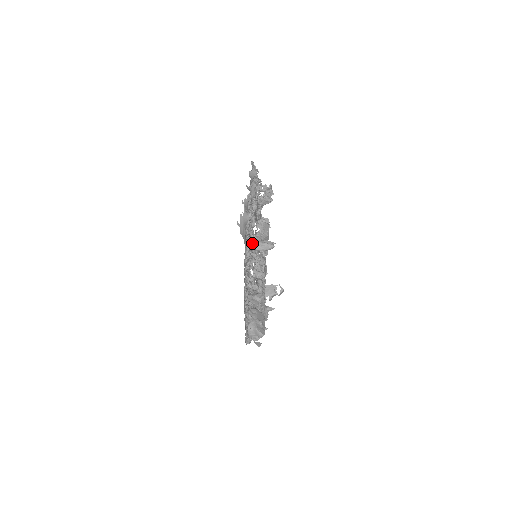
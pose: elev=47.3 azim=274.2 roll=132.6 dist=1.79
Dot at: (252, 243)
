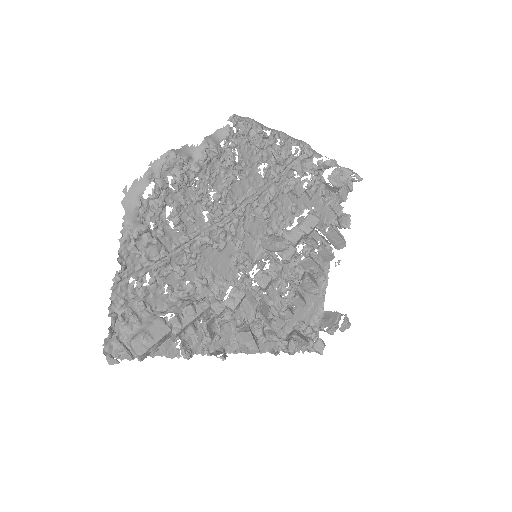
Dot at: (262, 238)
